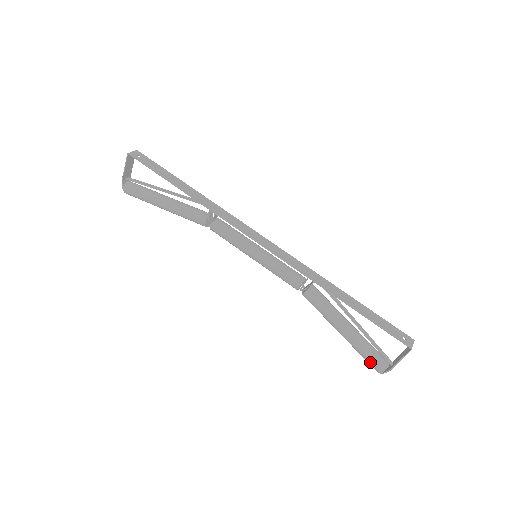
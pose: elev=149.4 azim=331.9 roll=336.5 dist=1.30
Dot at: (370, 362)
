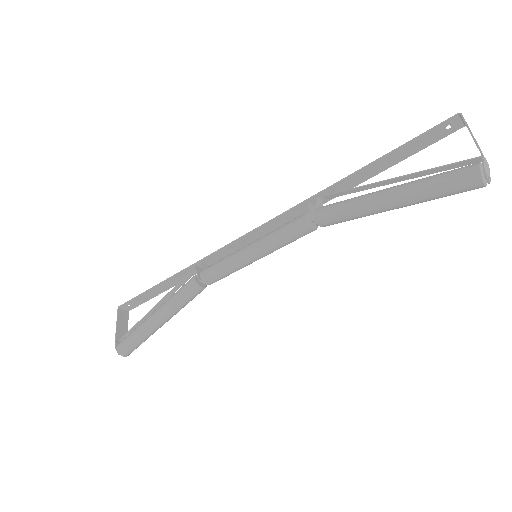
Dot at: (452, 177)
